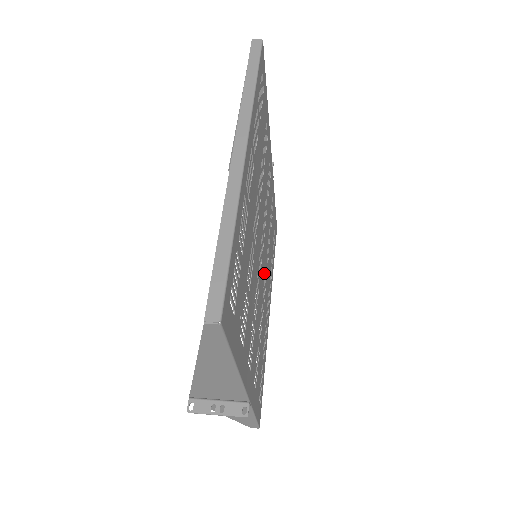
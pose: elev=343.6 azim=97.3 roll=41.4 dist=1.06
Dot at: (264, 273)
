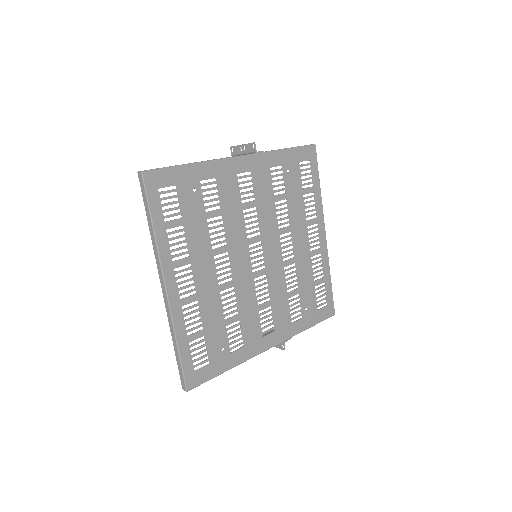
Dot at: (279, 246)
